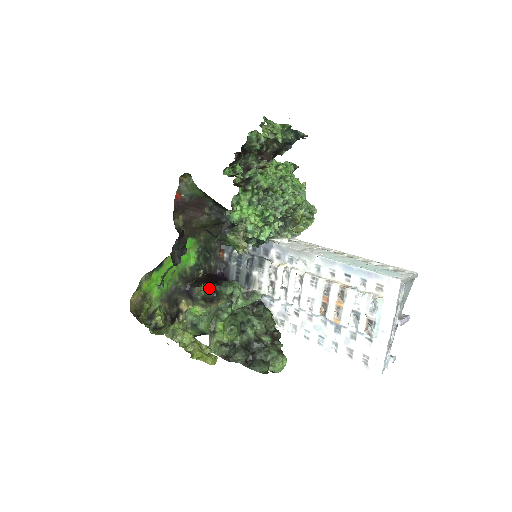
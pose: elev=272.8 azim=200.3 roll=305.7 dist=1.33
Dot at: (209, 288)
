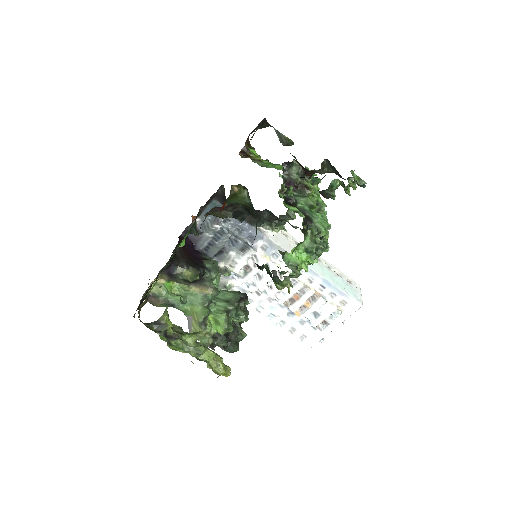
Dot at: occluded
